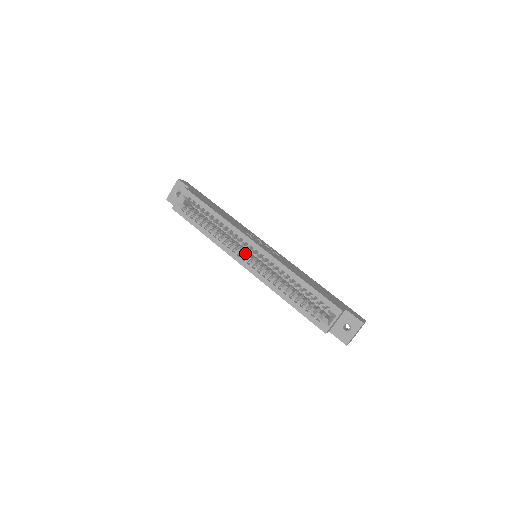
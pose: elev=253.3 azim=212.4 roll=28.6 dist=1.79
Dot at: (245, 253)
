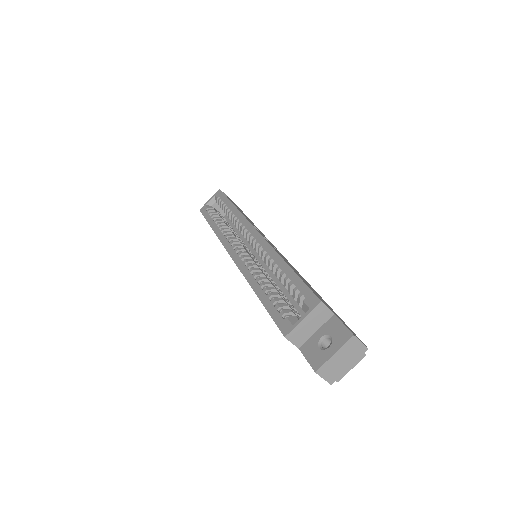
Dot at: occluded
